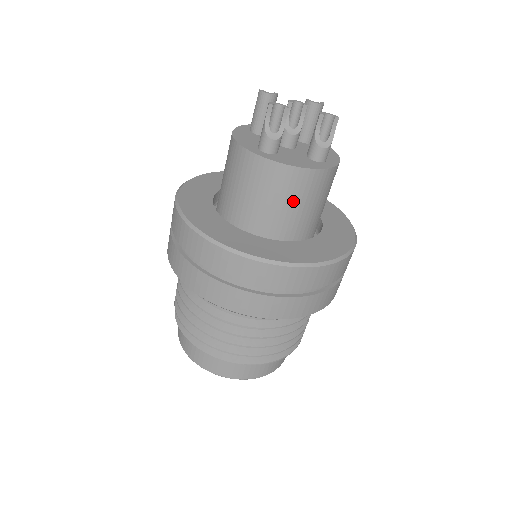
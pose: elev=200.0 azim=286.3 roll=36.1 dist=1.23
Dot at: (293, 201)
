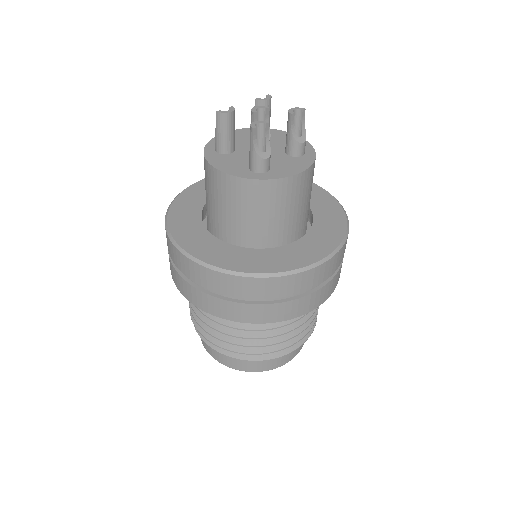
Dot at: (300, 202)
